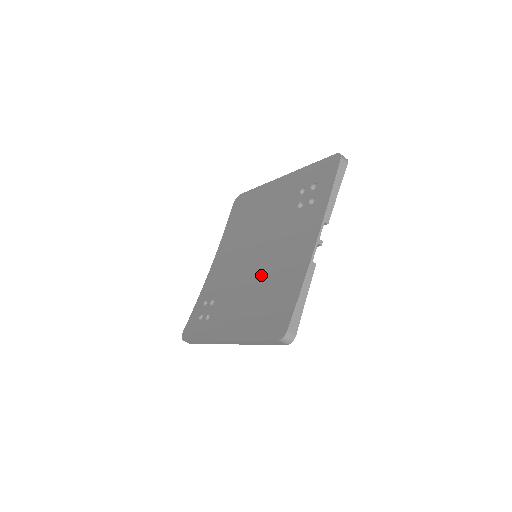
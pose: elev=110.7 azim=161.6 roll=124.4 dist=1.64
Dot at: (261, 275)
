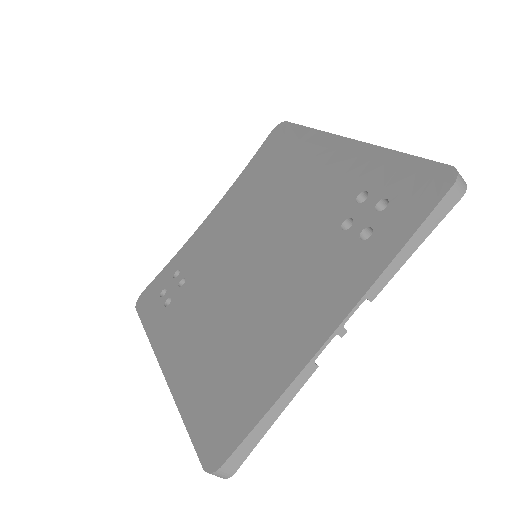
Dot at: (244, 304)
